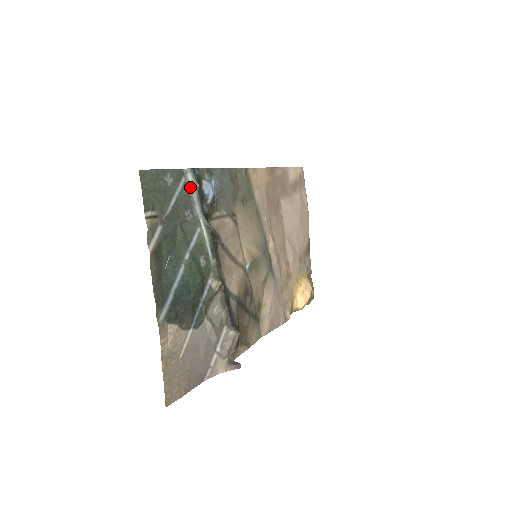
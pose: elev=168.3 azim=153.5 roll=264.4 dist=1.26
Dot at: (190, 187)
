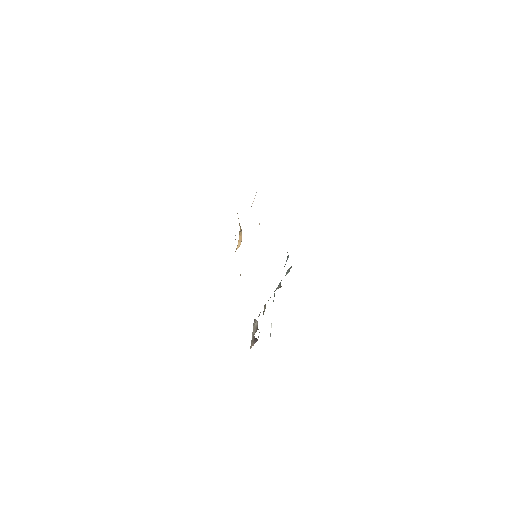
Dot at: (286, 274)
